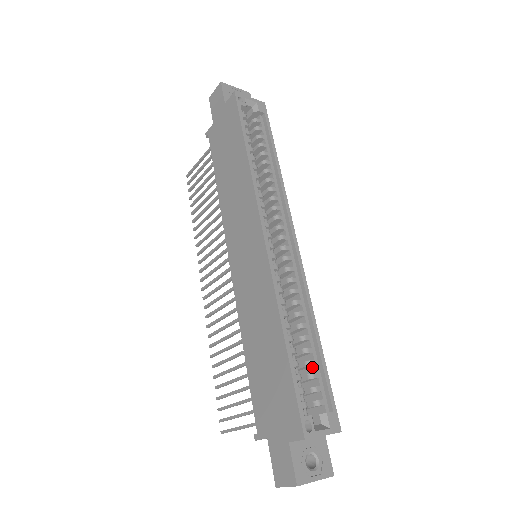
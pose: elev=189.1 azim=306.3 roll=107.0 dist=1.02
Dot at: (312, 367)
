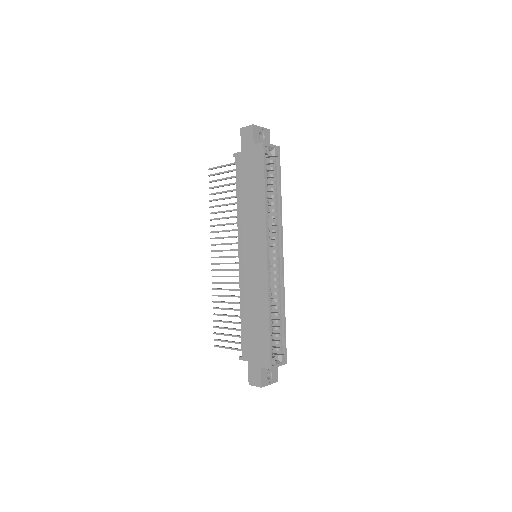
Dot at: (278, 329)
